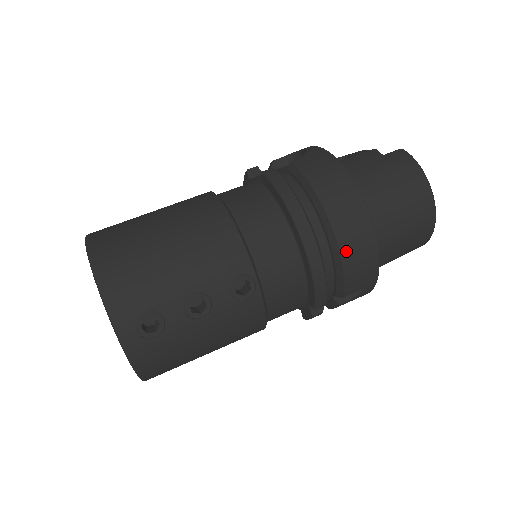
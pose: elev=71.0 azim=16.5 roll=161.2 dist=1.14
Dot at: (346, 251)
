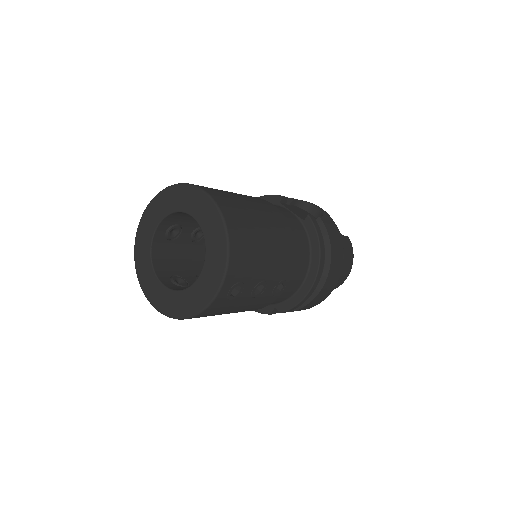
Dot at: (323, 290)
